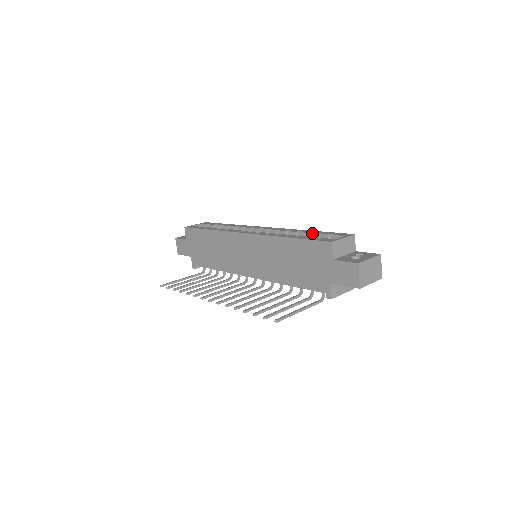
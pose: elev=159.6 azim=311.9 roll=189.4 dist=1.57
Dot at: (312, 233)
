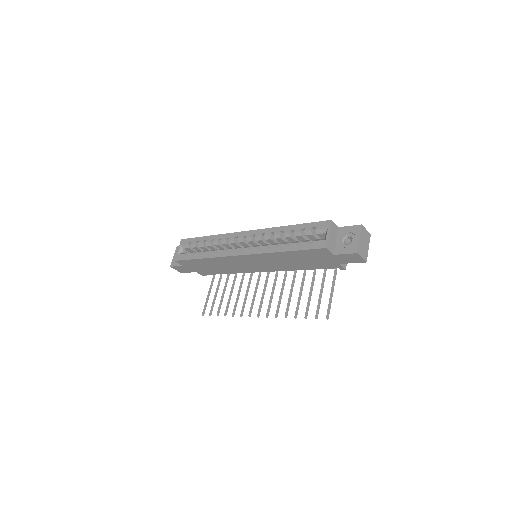
Dot at: (296, 232)
